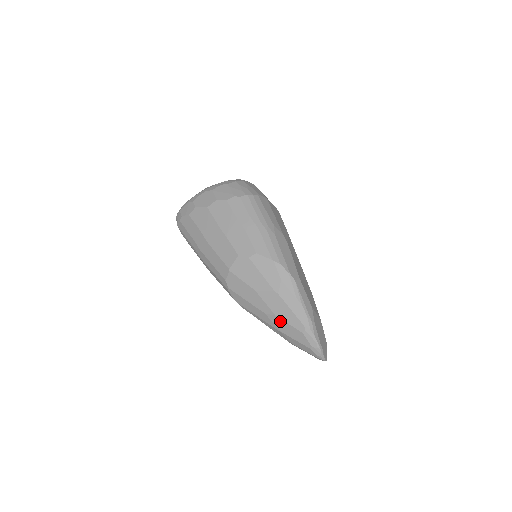
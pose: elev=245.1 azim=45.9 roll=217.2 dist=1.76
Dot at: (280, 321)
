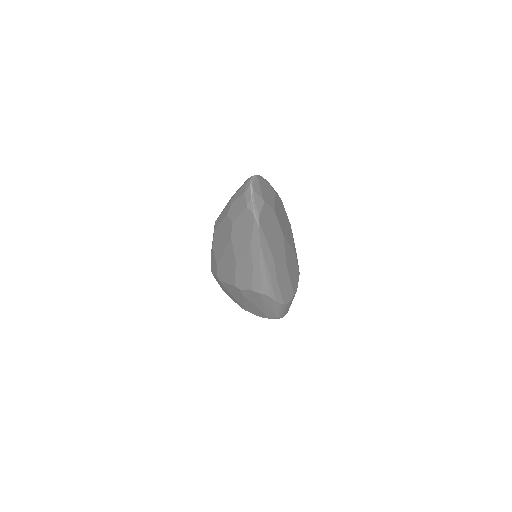
Dot at: occluded
